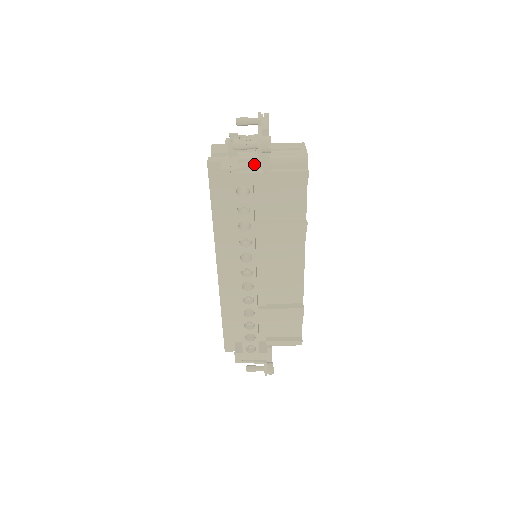
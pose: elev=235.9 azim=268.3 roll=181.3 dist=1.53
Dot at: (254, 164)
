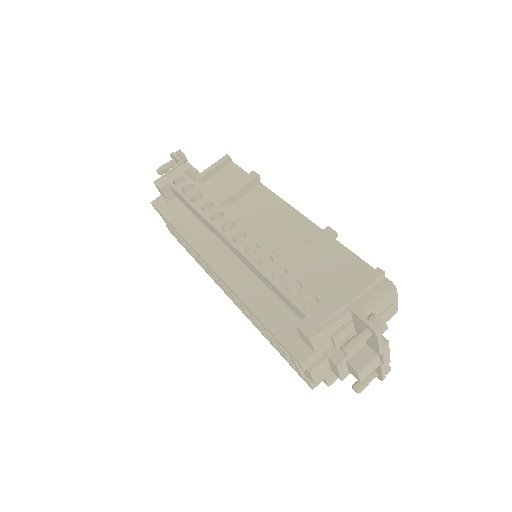
Dot at: (177, 166)
